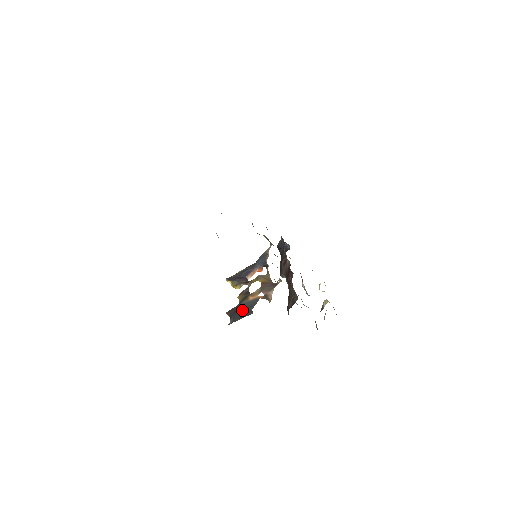
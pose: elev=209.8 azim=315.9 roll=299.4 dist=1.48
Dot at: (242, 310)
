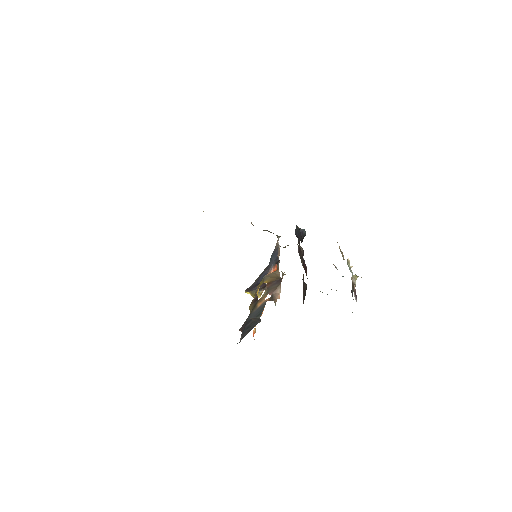
Dot at: (251, 322)
